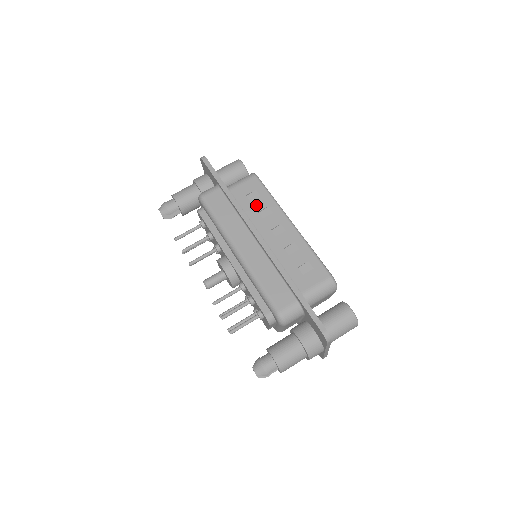
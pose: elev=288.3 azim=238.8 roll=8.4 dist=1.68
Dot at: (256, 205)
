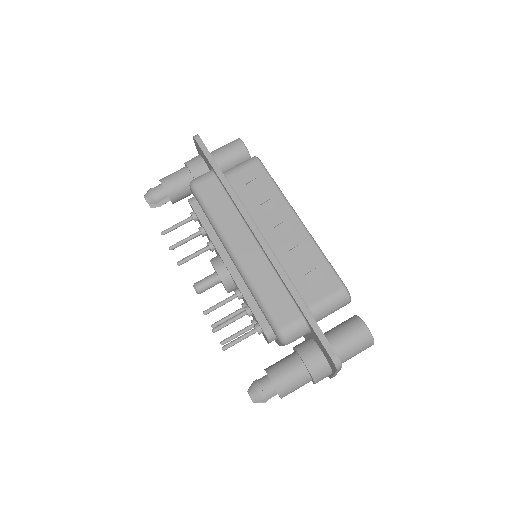
Dot at: (257, 196)
